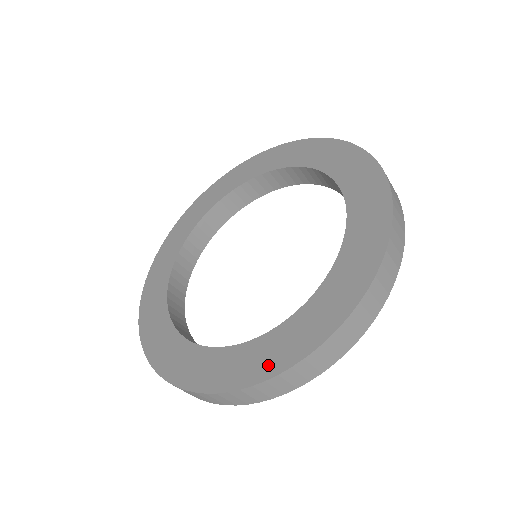
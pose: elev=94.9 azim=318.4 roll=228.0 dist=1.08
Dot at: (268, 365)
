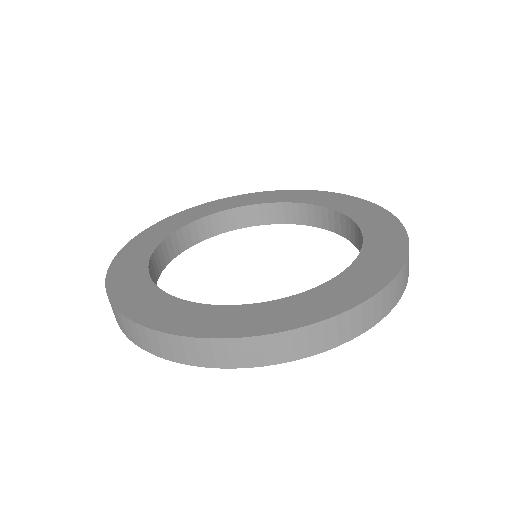
Dot at: (234, 327)
